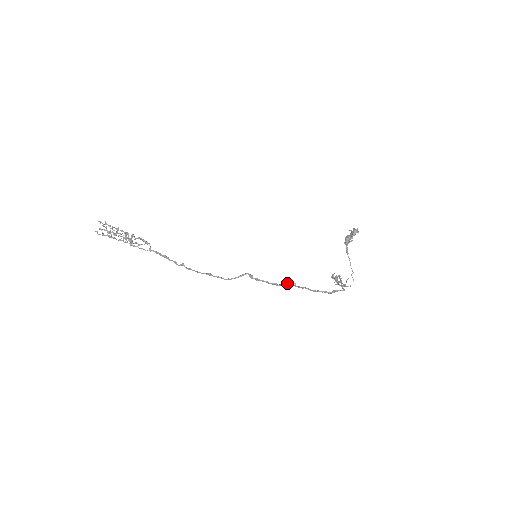
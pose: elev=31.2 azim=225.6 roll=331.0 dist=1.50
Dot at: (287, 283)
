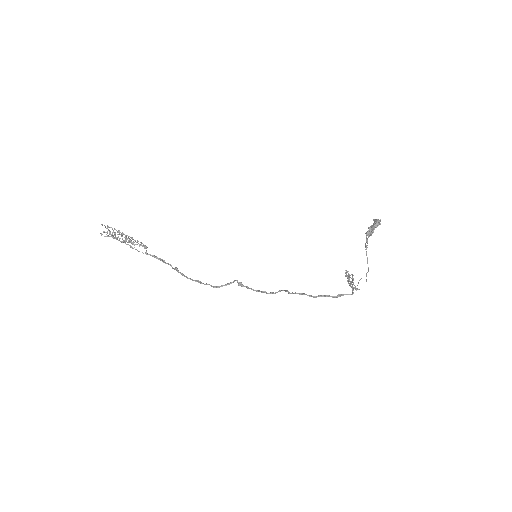
Dot at: (279, 291)
